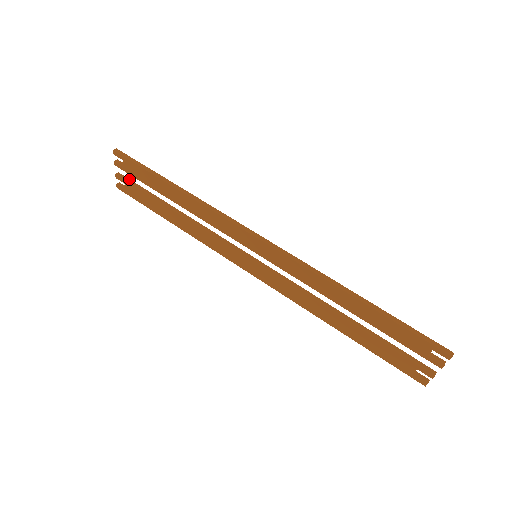
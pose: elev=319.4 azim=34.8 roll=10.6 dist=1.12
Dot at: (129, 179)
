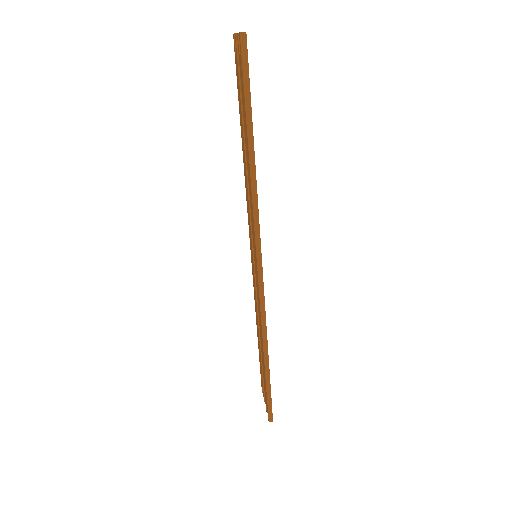
Dot at: occluded
